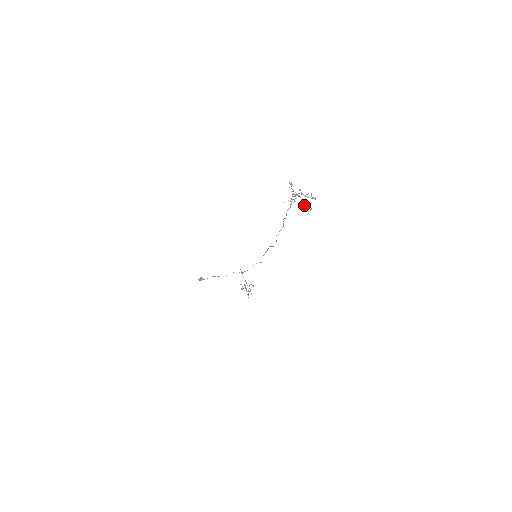
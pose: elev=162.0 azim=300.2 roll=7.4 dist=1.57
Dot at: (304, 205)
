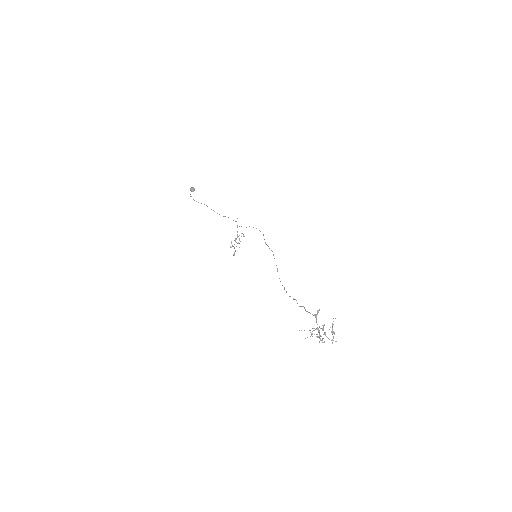
Dot at: occluded
